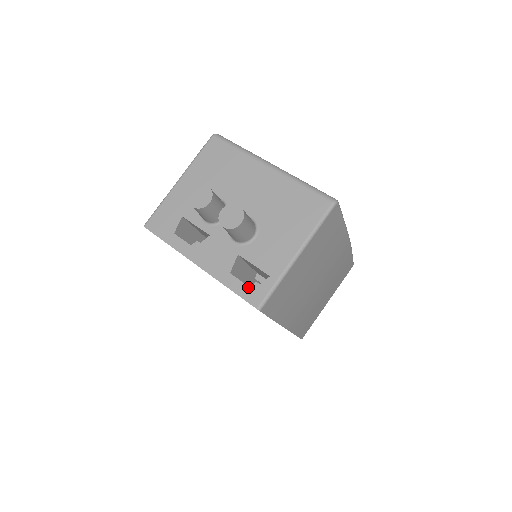
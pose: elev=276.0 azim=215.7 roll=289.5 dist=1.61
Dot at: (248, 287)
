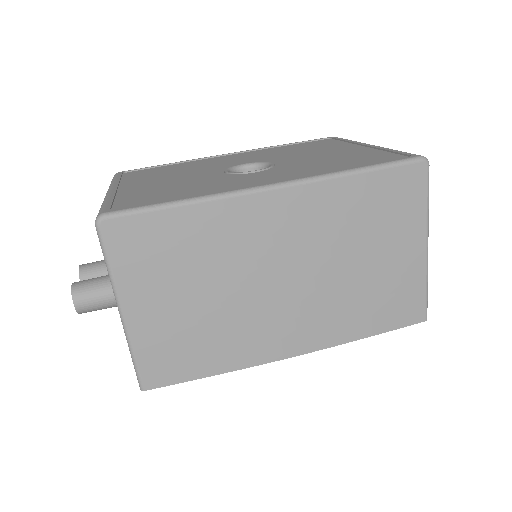
Dot at: occluded
